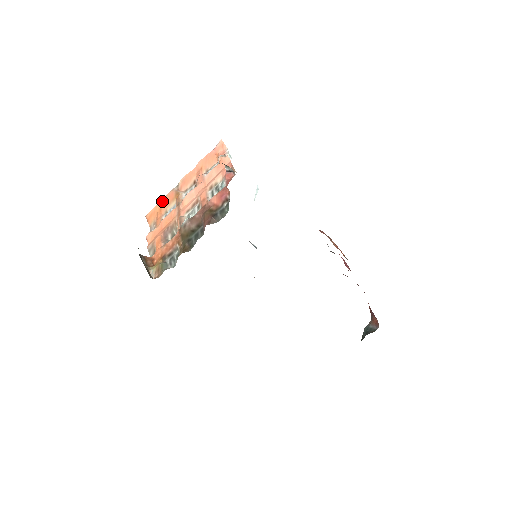
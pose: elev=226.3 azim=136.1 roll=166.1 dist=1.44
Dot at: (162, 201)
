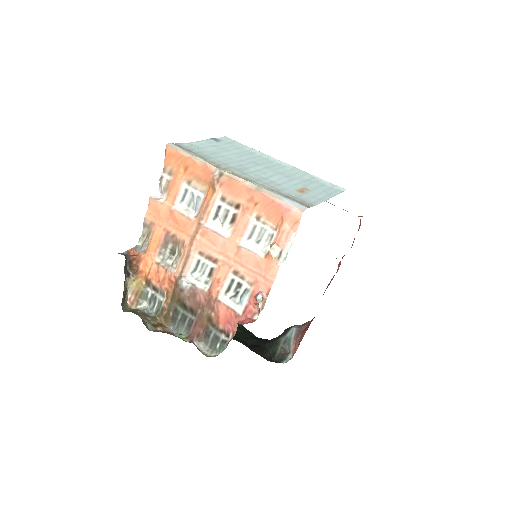
Dot at: (193, 163)
